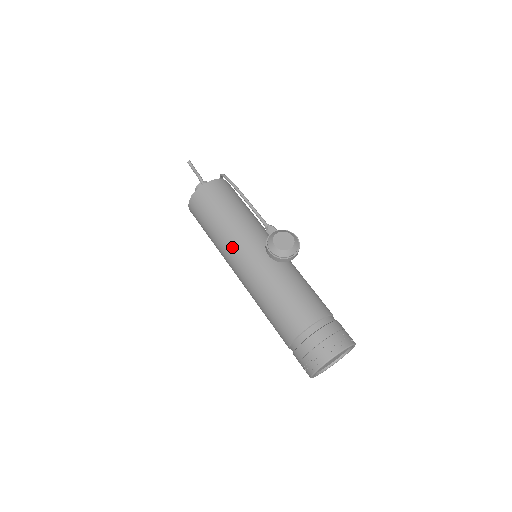
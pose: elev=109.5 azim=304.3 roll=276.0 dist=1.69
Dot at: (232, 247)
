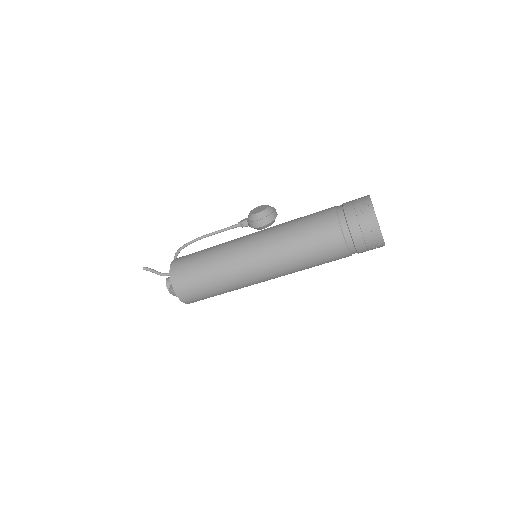
Dot at: (235, 256)
